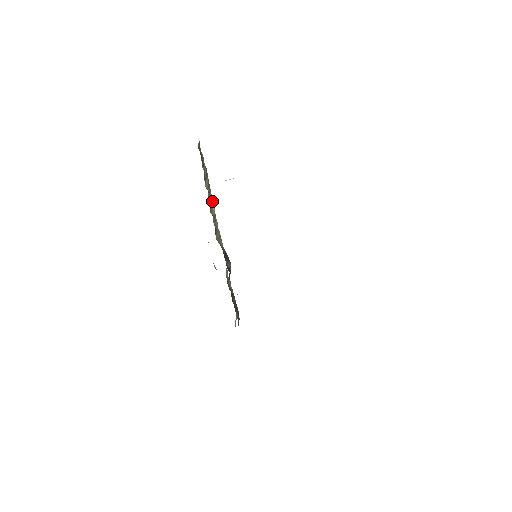
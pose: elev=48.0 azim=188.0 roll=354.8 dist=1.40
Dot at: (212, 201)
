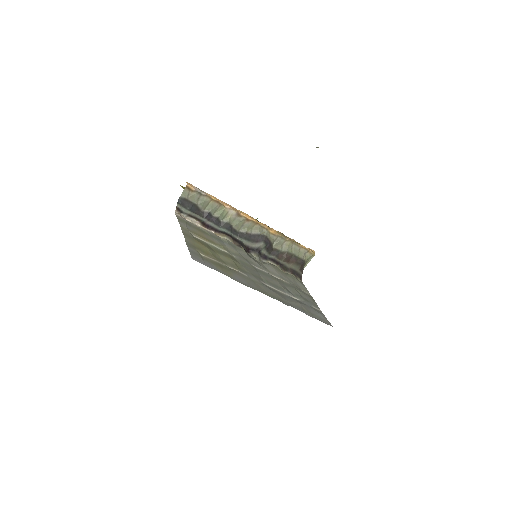
Dot at: (228, 209)
